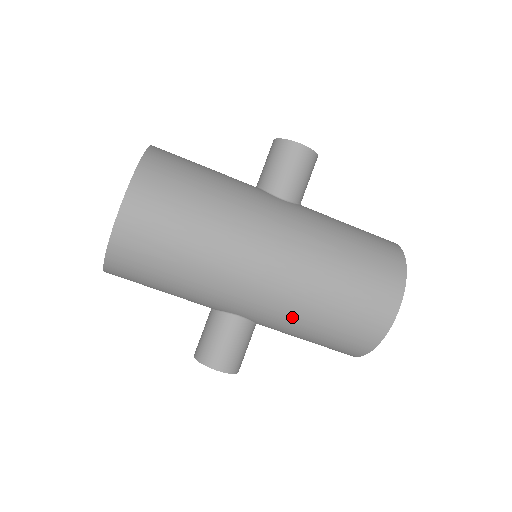
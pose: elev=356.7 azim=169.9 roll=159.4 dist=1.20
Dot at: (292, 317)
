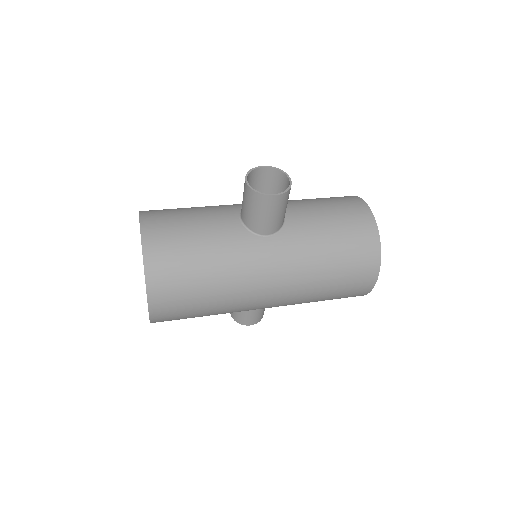
Dot at: occluded
